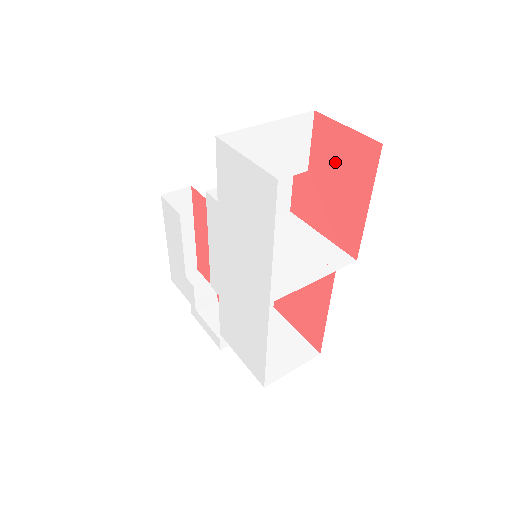
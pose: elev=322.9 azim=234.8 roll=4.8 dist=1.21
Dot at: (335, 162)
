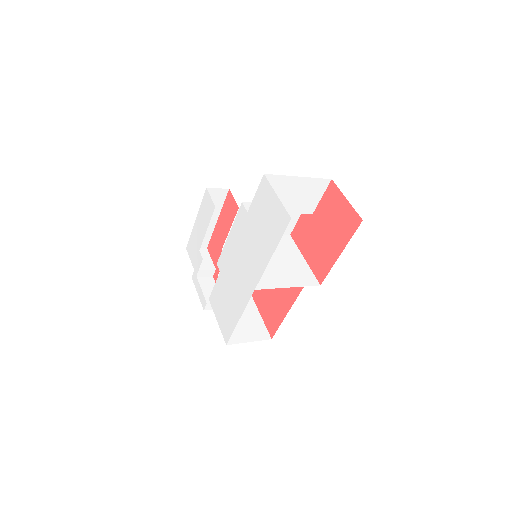
Dot at: (331, 217)
